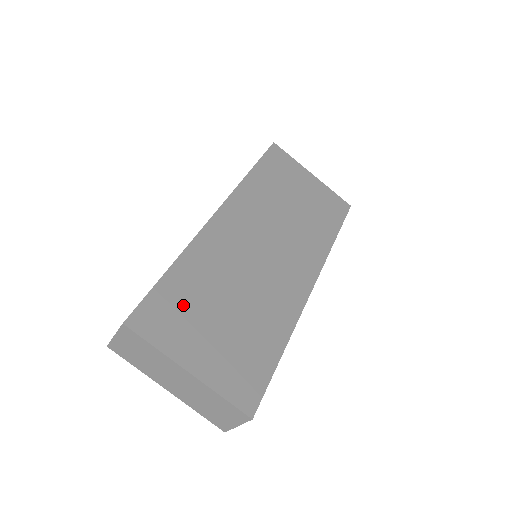
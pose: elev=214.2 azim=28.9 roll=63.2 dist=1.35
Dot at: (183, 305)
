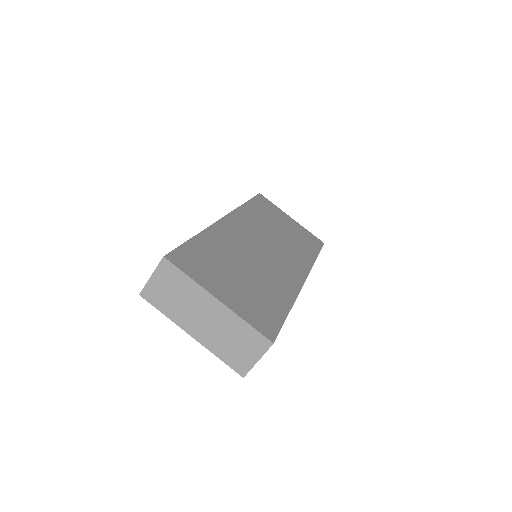
Dot at: (208, 260)
